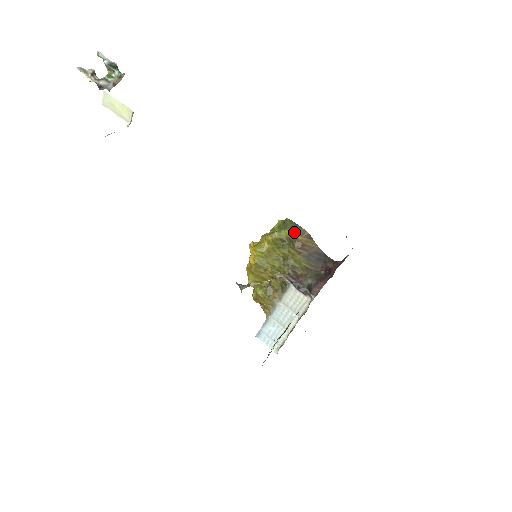
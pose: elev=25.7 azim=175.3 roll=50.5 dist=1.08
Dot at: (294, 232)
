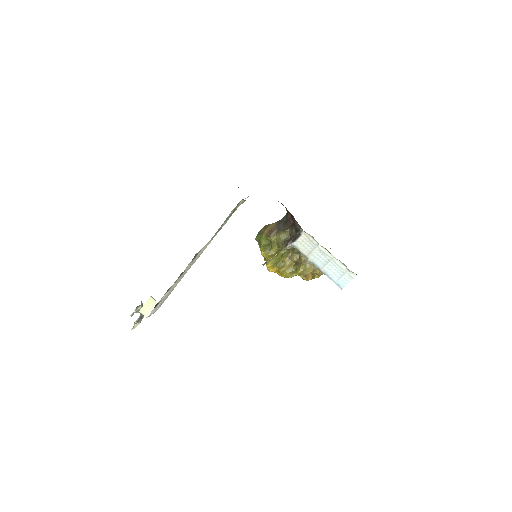
Dot at: (262, 236)
